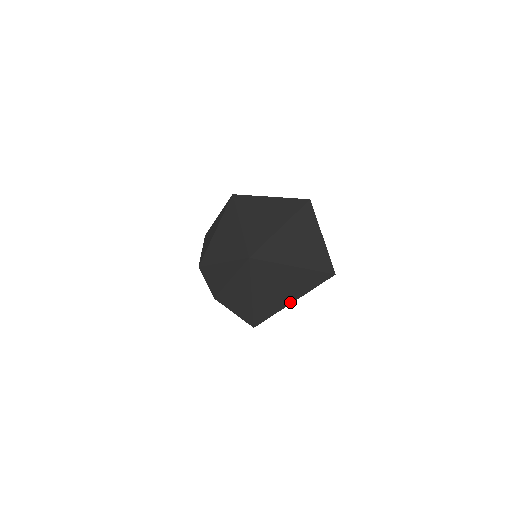
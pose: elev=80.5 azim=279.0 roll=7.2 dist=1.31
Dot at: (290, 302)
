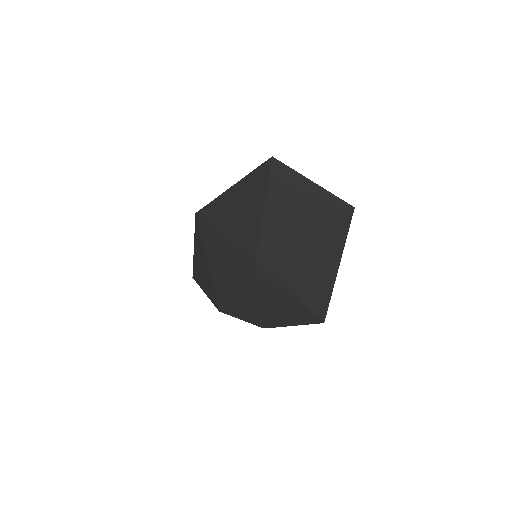
Dot at: (336, 269)
